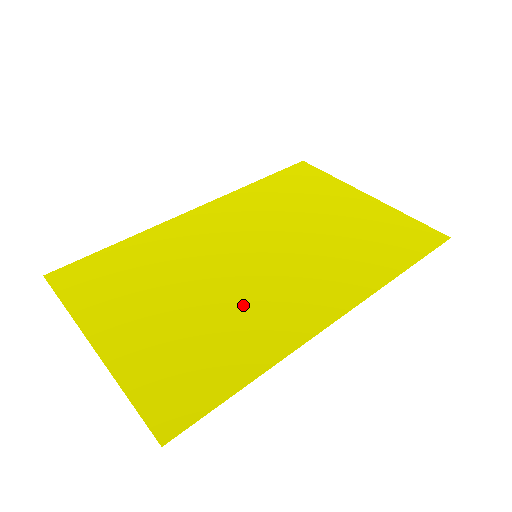
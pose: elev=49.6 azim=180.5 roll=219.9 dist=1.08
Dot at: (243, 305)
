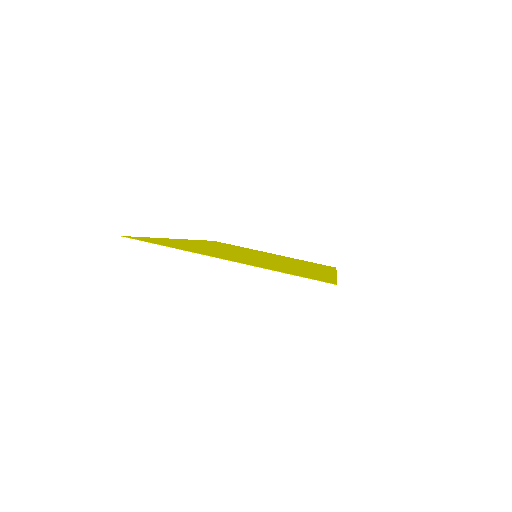
Dot at: (284, 264)
